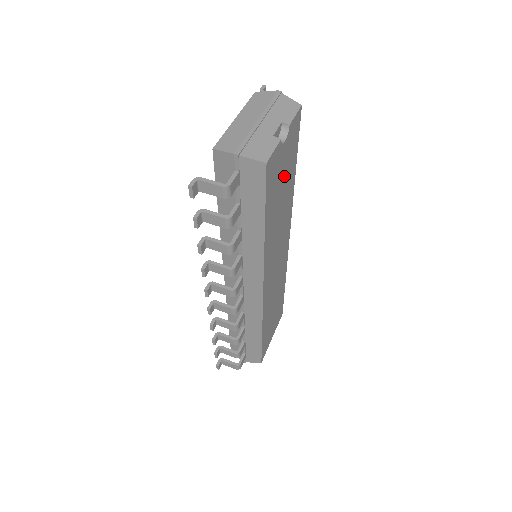
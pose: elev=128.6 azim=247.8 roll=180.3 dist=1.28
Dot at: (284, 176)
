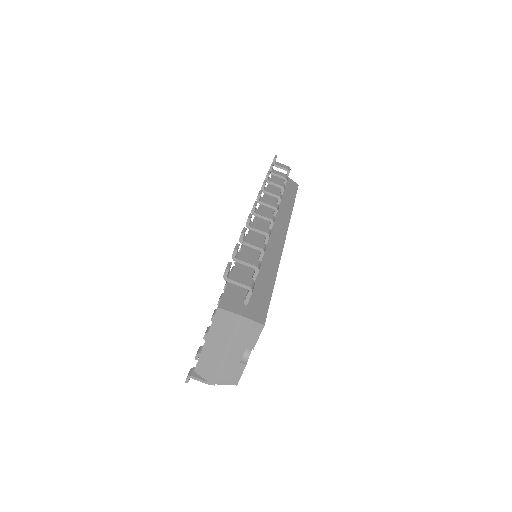
Dot at: occluded
